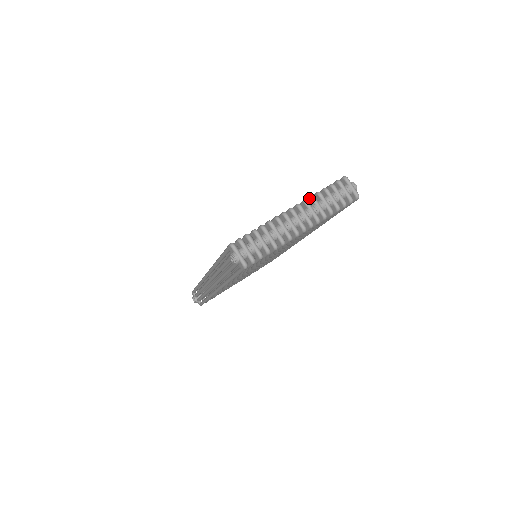
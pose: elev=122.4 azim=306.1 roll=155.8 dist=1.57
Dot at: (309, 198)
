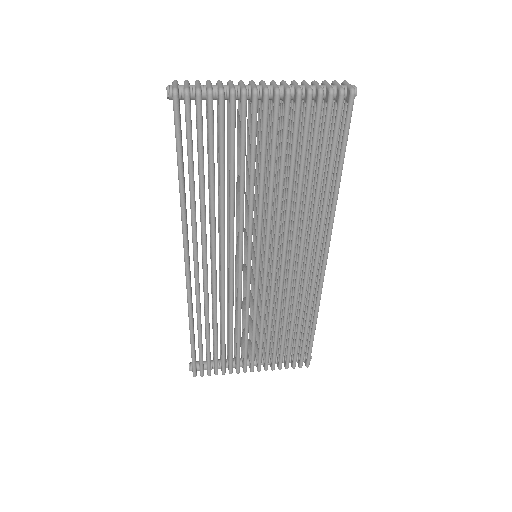
Dot at: (290, 84)
